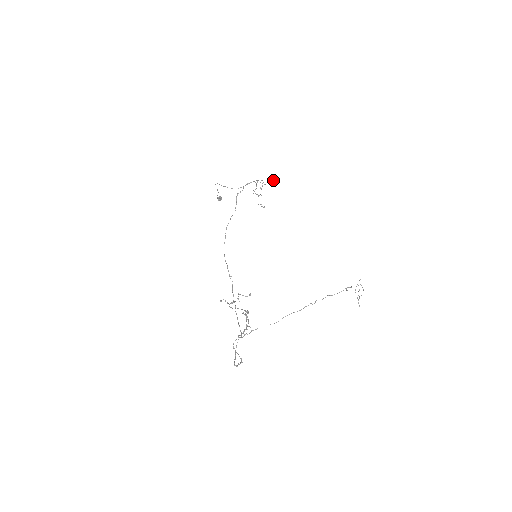
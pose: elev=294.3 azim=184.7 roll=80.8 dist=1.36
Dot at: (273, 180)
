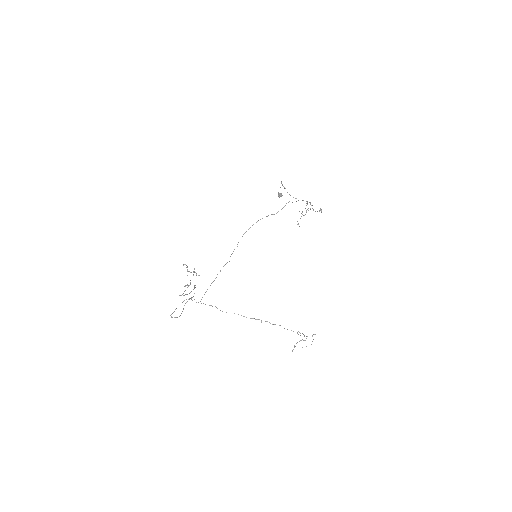
Dot at: (321, 212)
